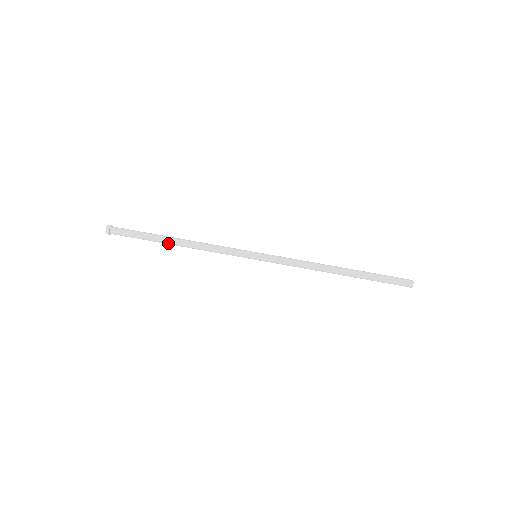
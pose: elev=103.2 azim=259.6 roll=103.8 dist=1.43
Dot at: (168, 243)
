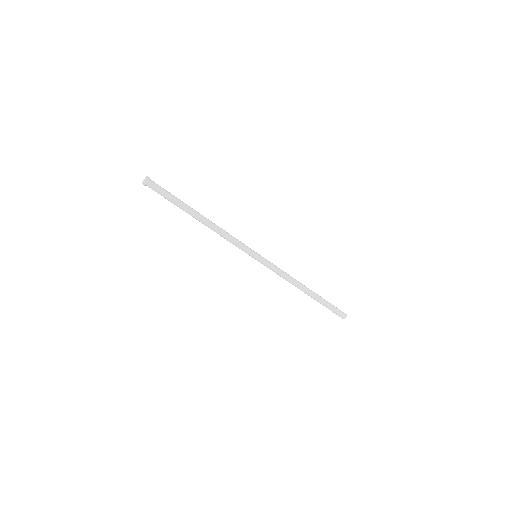
Dot at: (193, 217)
